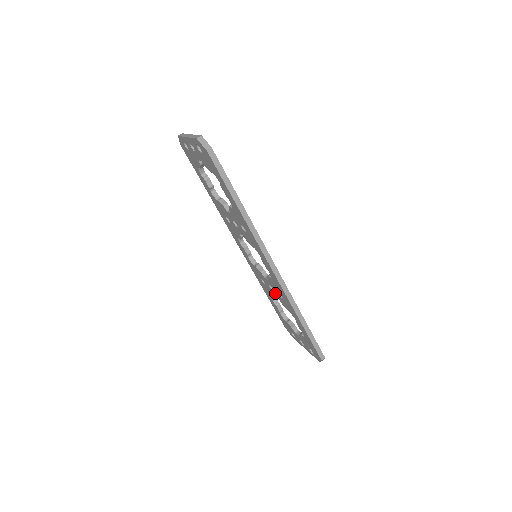
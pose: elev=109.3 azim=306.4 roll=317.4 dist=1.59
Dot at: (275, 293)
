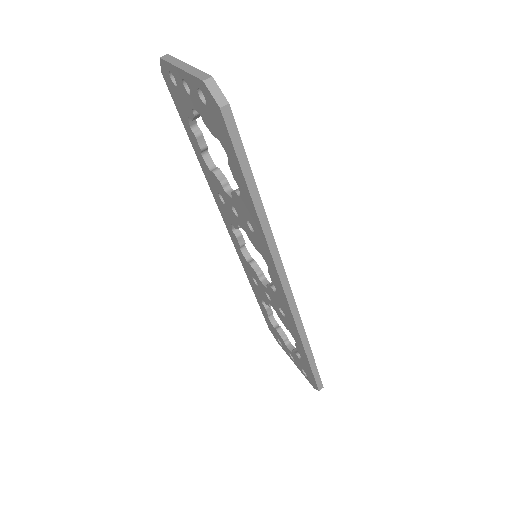
Dot at: (272, 304)
